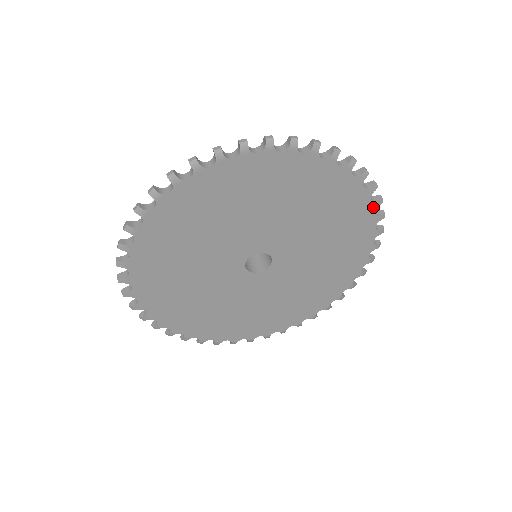
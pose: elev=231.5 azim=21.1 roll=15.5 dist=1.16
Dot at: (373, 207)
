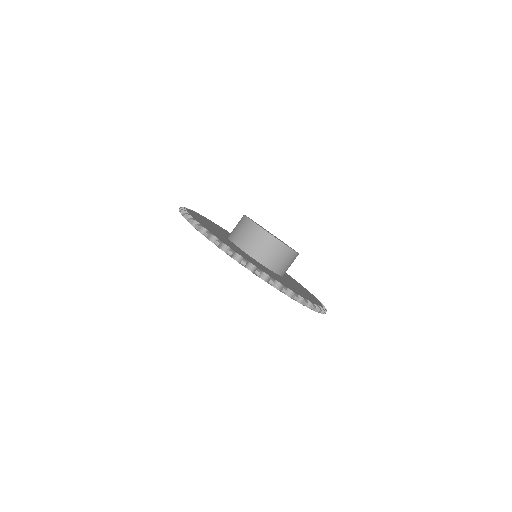
Dot at: (256, 275)
